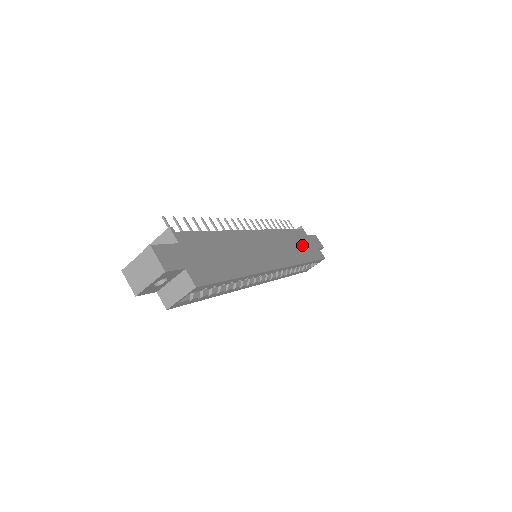
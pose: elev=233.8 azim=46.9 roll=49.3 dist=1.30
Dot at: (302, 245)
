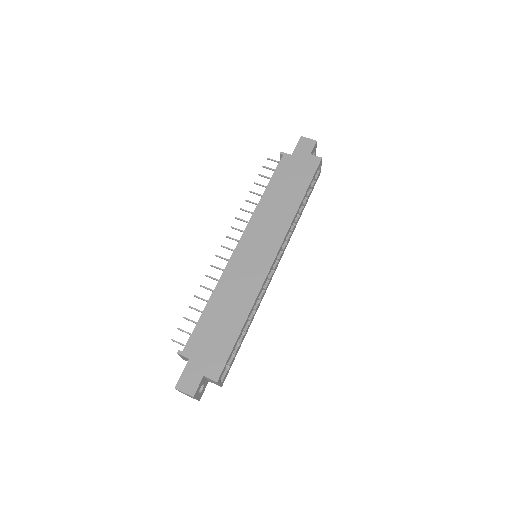
Dot at: (289, 183)
